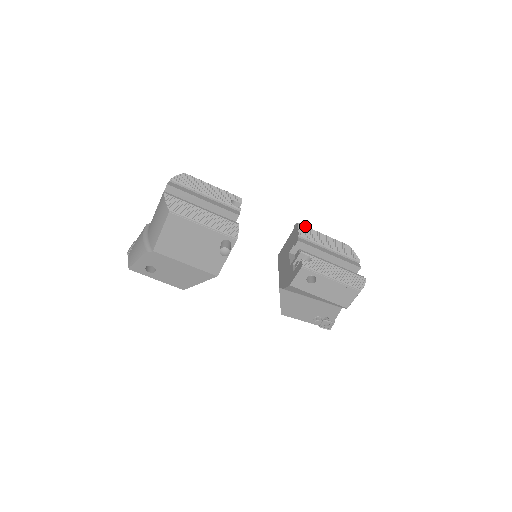
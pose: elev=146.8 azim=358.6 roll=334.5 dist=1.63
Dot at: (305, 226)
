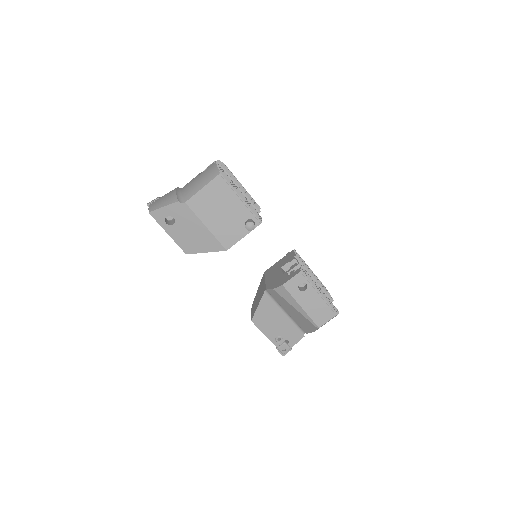
Dot at: occluded
